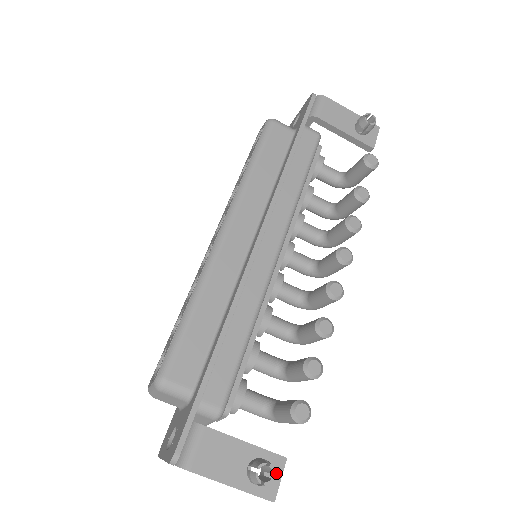
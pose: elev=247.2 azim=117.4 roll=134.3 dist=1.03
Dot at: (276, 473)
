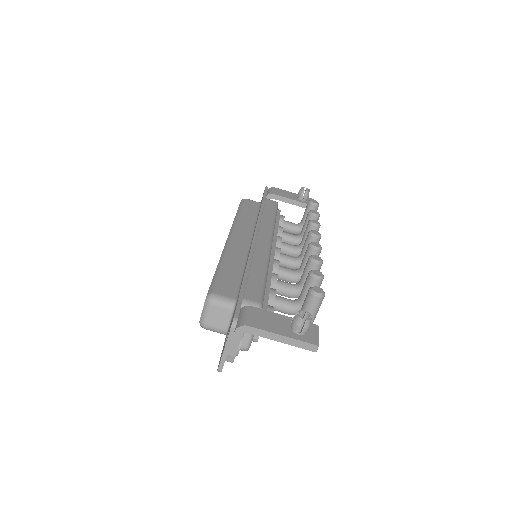
Dot at: (314, 332)
